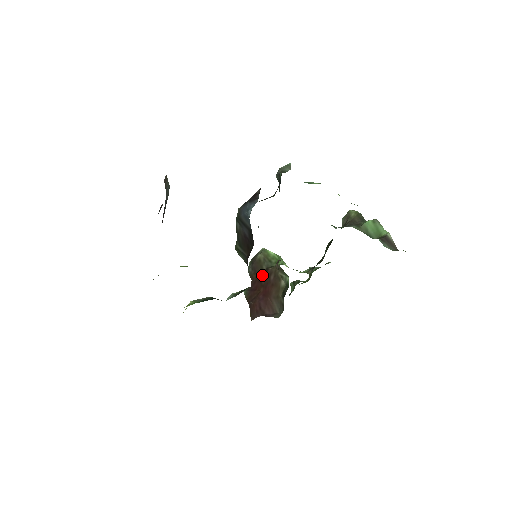
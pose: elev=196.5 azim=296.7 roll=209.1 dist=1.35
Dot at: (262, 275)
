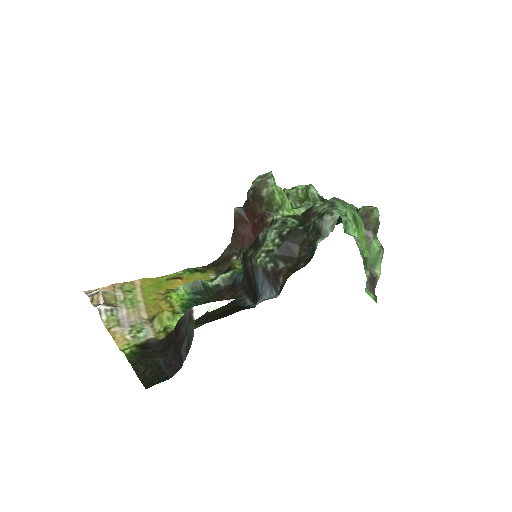
Dot at: (258, 214)
